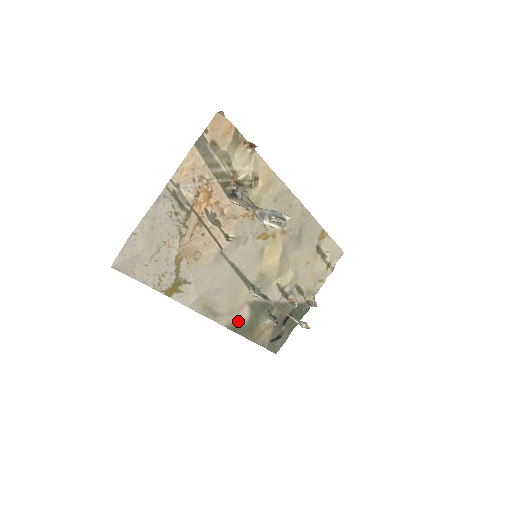
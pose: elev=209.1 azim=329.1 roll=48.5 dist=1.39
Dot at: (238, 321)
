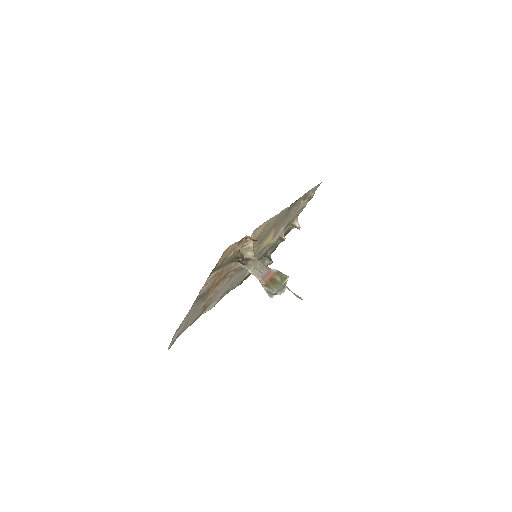
Dot at: (244, 278)
